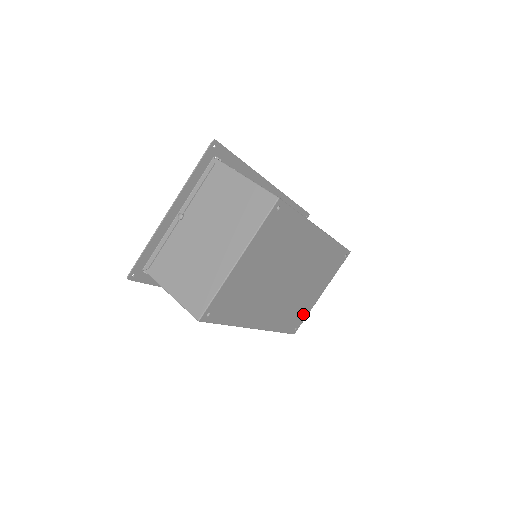
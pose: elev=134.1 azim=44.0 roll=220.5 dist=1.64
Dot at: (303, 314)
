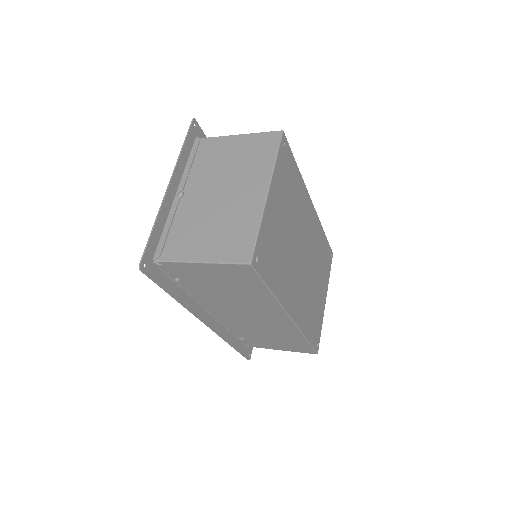
Dot at: (318, 324)
